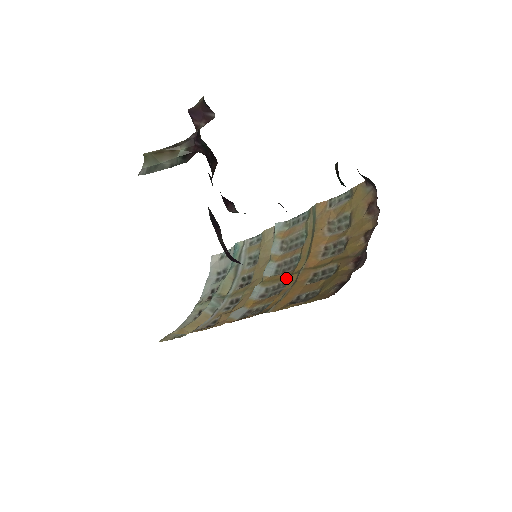
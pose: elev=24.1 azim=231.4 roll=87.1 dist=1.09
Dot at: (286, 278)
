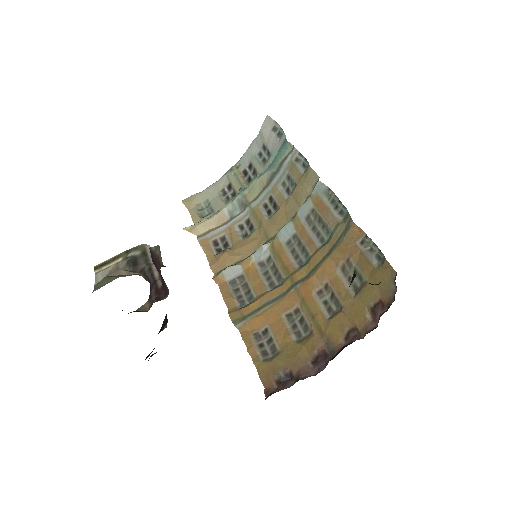
Dot at: (284, 273)
